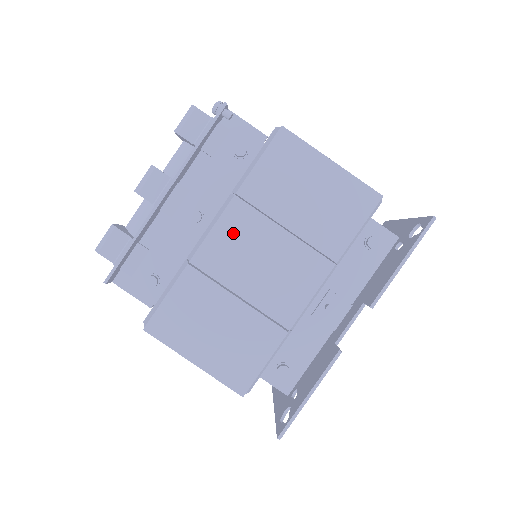
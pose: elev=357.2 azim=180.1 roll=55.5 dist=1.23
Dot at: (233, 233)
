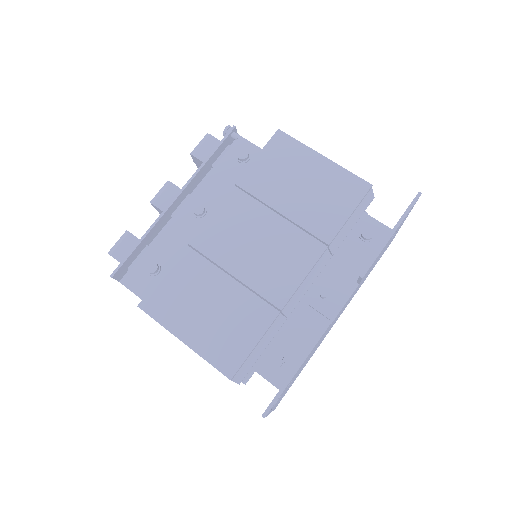
Dot at: (230, 217)
